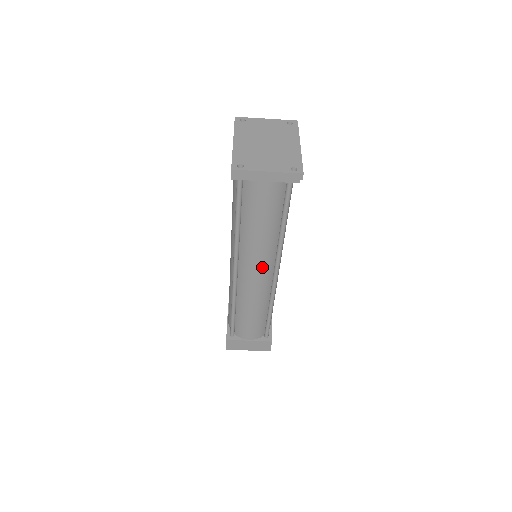
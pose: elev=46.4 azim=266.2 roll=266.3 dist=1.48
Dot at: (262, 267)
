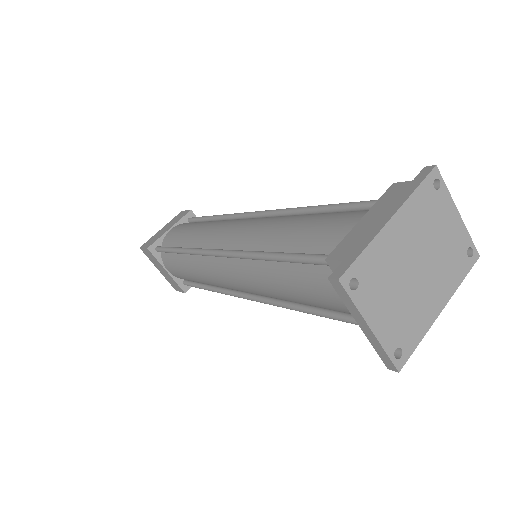
Dot at: (245, 288)
